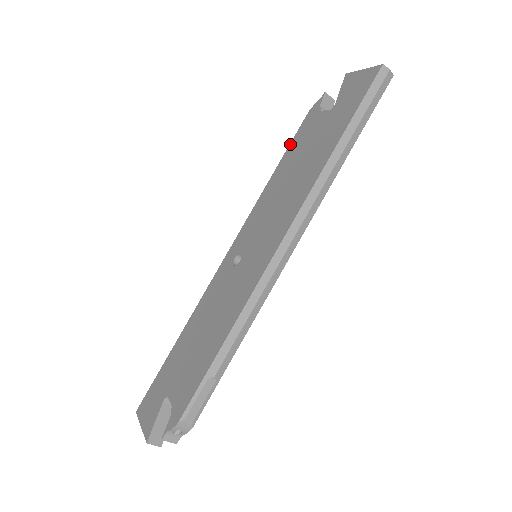
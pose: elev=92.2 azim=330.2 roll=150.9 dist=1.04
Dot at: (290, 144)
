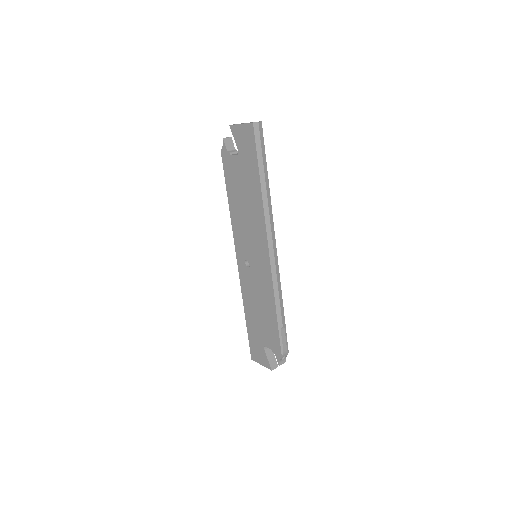
Dot at: (225, 180)
